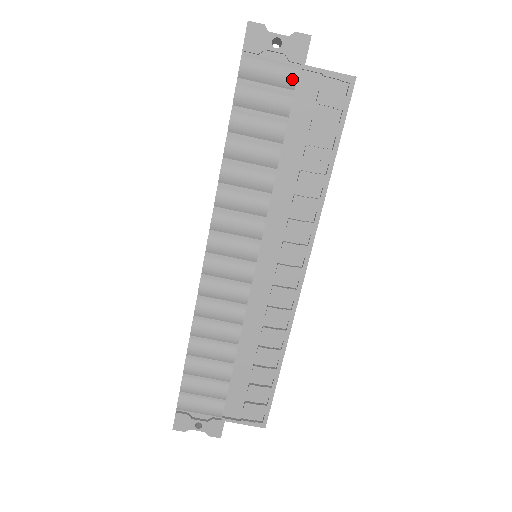
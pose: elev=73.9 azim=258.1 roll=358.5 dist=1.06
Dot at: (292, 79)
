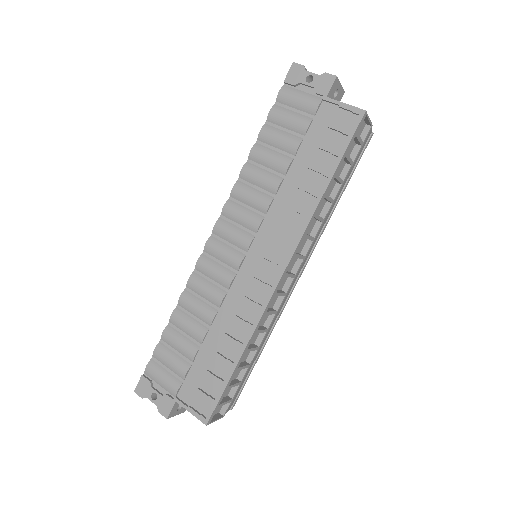
Dot at: (314, 106)
